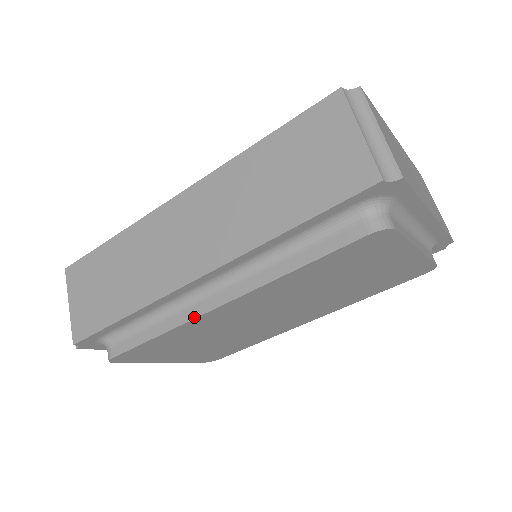
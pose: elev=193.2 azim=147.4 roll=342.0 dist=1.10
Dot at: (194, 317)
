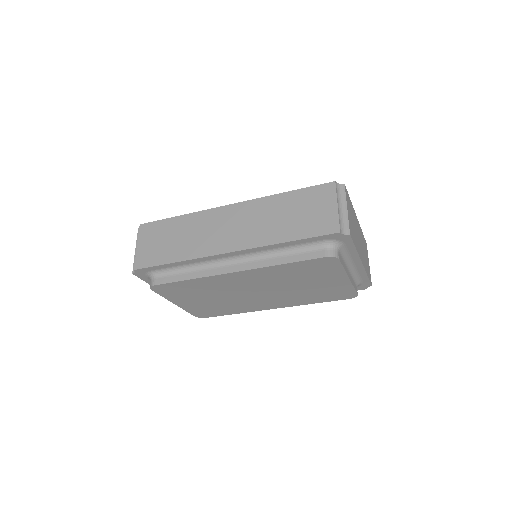
Dot at: (216, 274)
